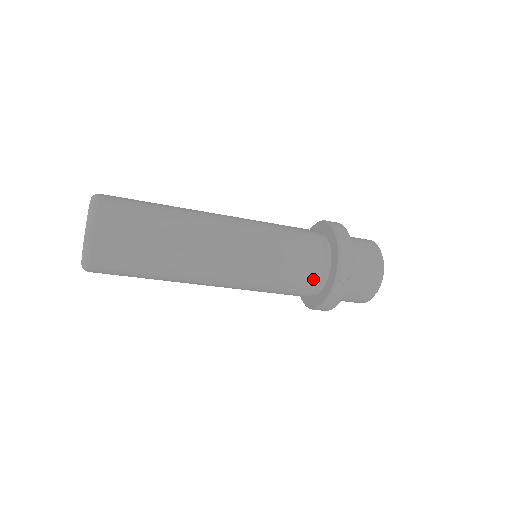
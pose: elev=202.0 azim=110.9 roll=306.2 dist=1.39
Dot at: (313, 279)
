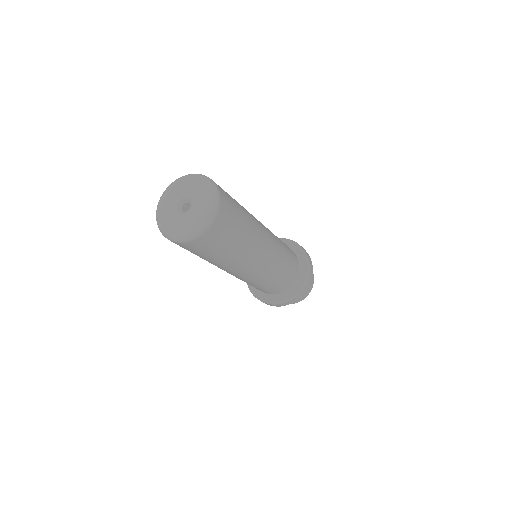
Dot at: (287, 285)
